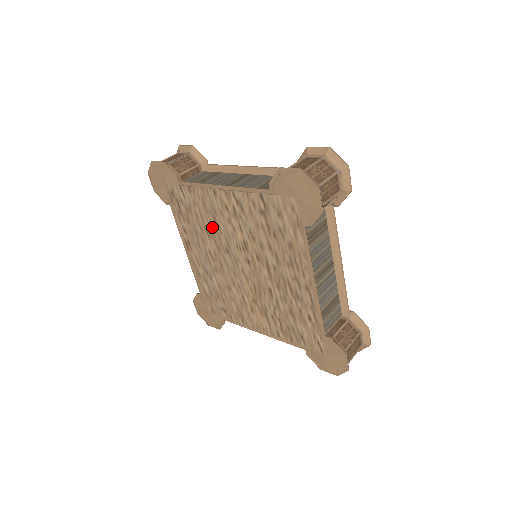
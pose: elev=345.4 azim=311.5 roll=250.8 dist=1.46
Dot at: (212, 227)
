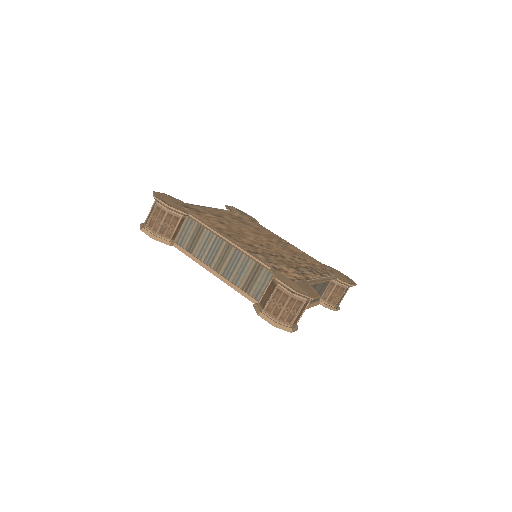
Dot at: occluded
